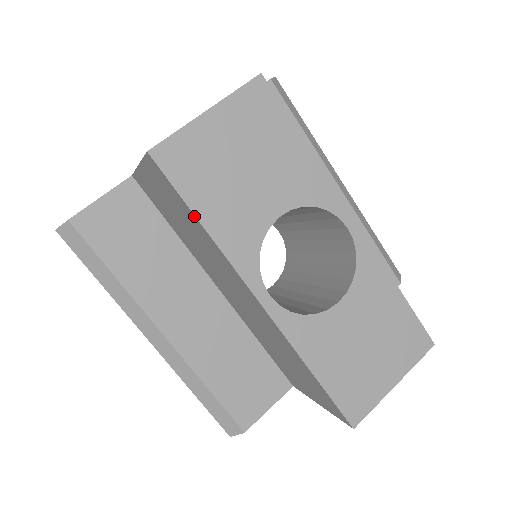
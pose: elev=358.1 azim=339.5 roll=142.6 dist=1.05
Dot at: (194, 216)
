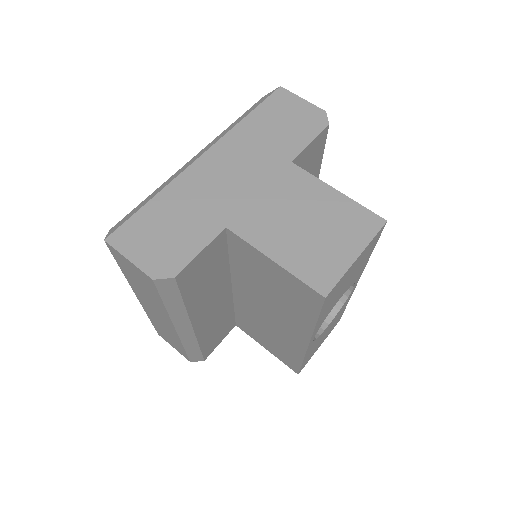
Dot at: (316, 319)
